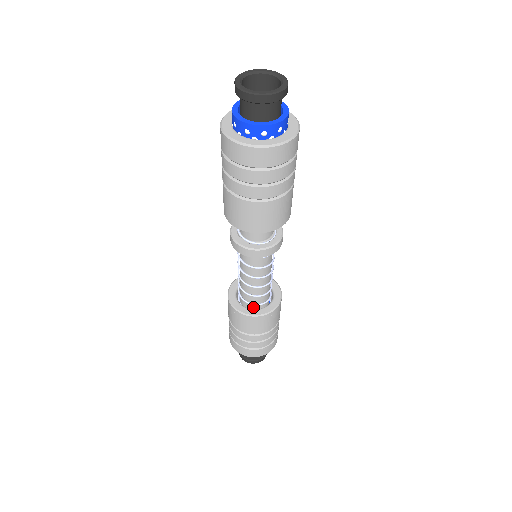
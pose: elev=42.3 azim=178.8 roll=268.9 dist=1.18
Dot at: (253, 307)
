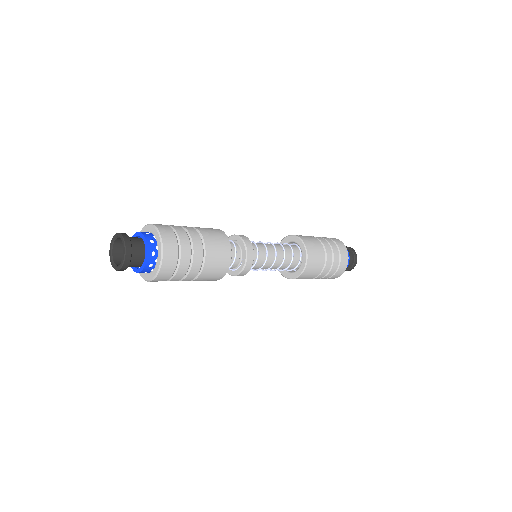
Dot at: occluded
